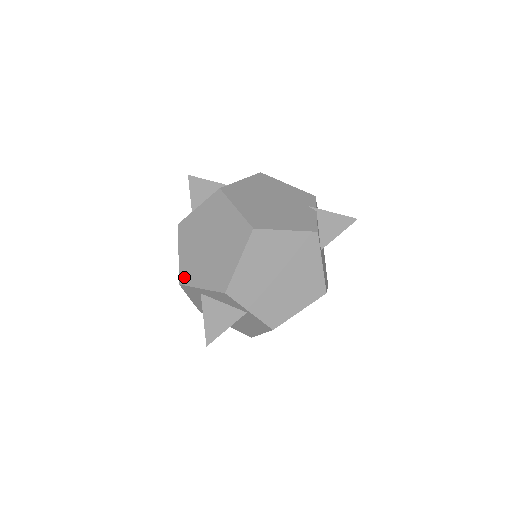
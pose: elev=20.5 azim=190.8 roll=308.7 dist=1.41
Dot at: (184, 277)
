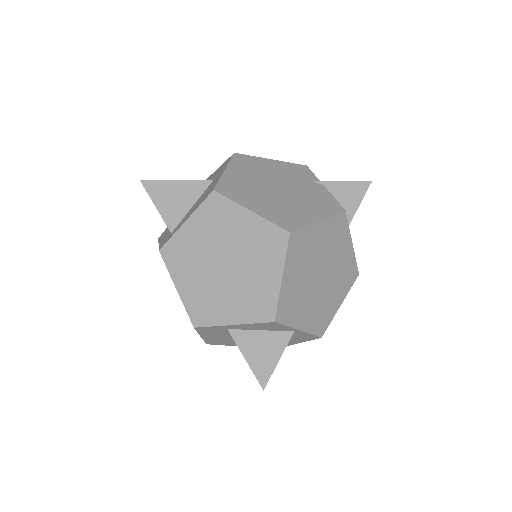
Dot at: (198, 317)
